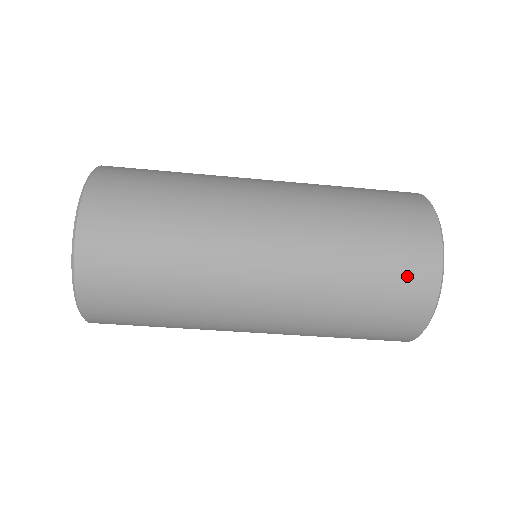
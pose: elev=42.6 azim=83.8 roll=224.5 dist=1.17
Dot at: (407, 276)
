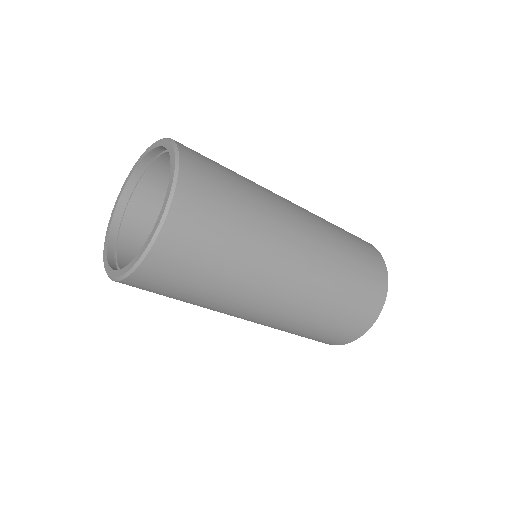
Dot at: (354, 323)
